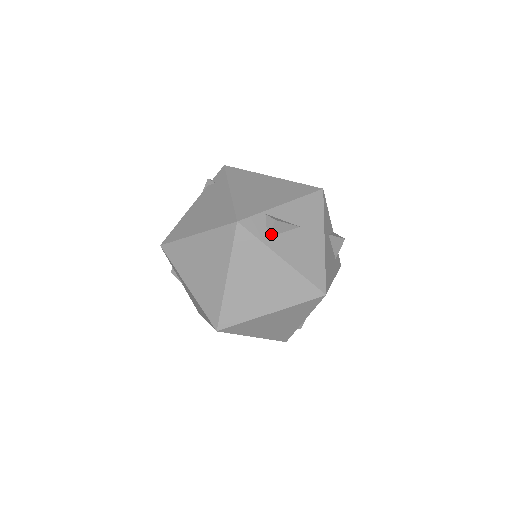
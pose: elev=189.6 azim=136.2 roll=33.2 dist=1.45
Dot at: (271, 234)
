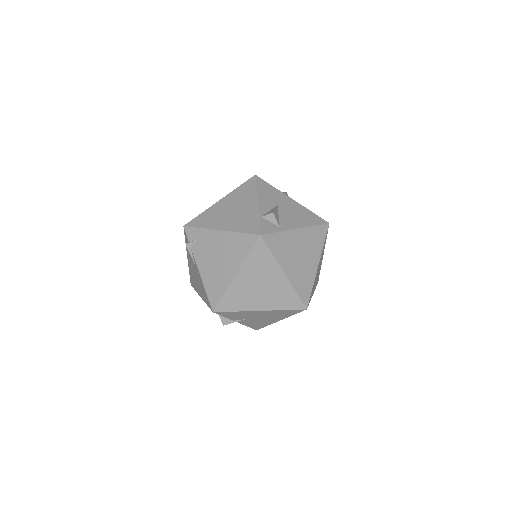
Dot at: (278, 223)
